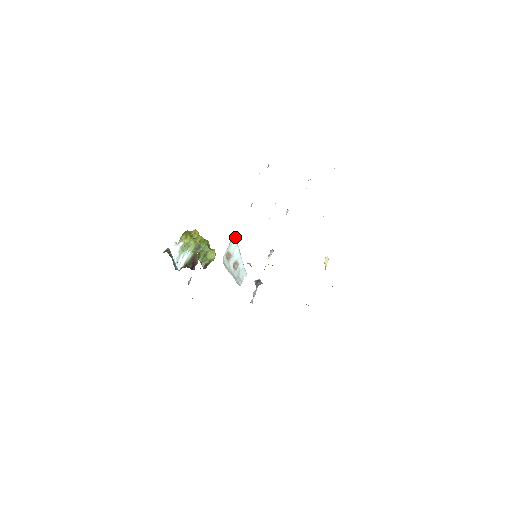
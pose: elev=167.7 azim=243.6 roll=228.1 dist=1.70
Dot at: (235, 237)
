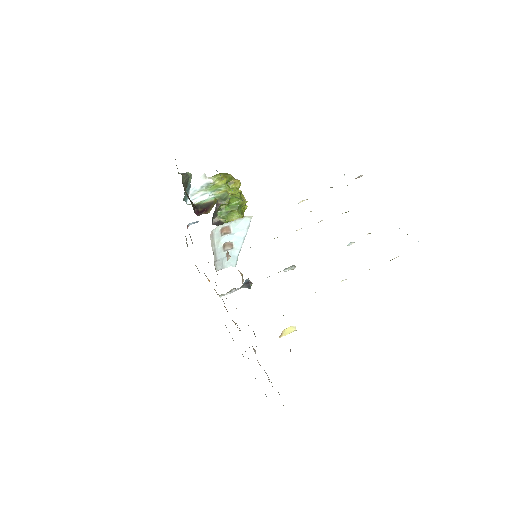
Dot at: (251, 218)
